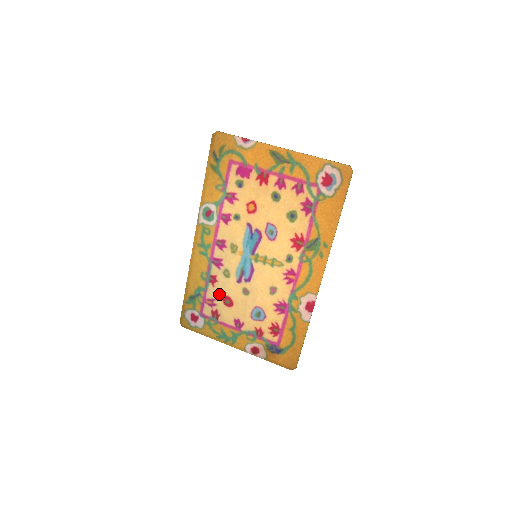
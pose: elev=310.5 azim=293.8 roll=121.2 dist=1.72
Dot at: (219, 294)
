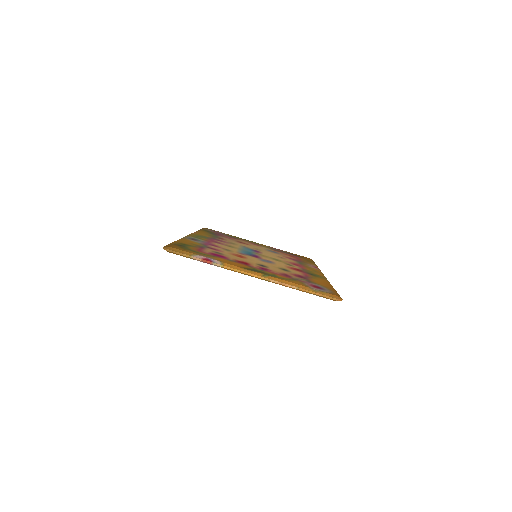
Dot at: occluded
